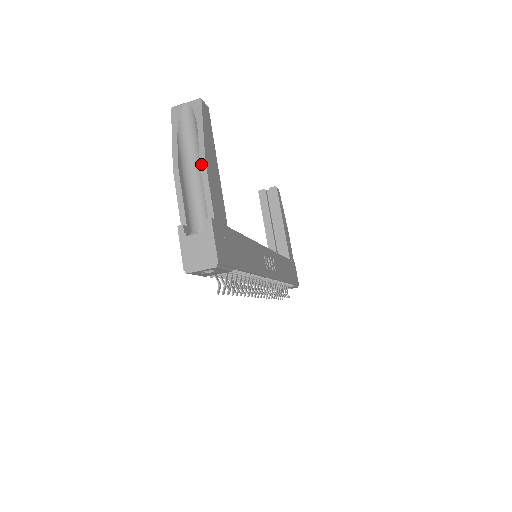
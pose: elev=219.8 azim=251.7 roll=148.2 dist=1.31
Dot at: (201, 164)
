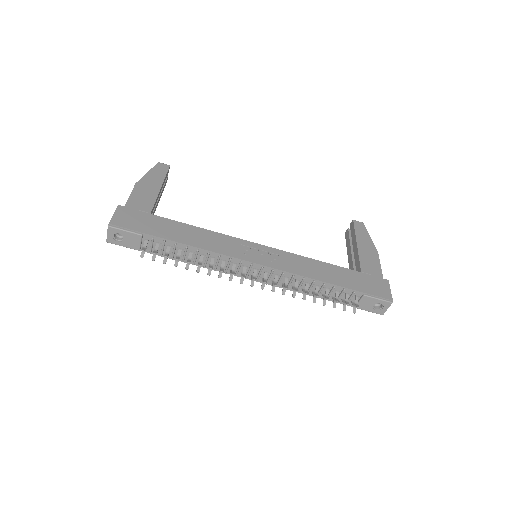
Dot at: (135, 187)
